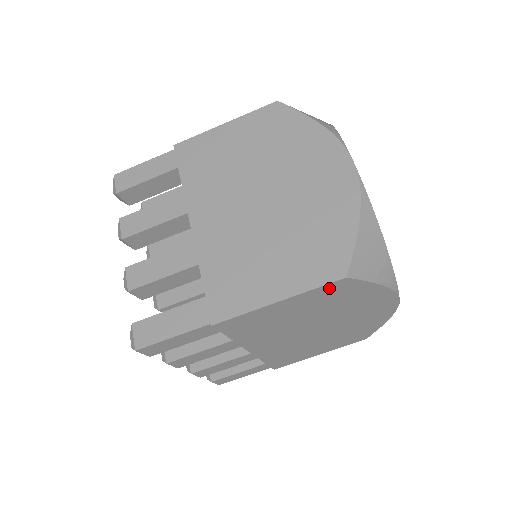
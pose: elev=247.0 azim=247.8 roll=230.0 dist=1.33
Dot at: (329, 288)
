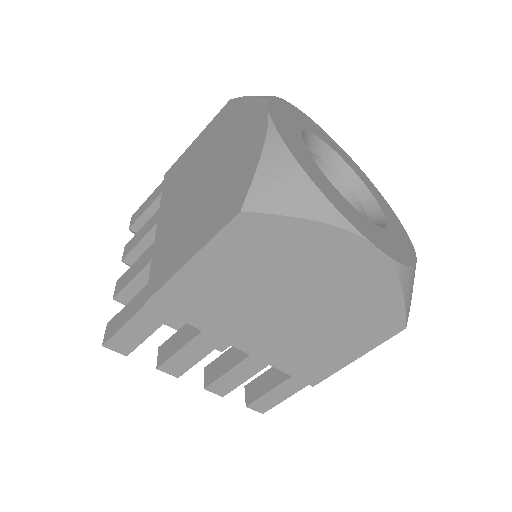
Dot at: occluded
